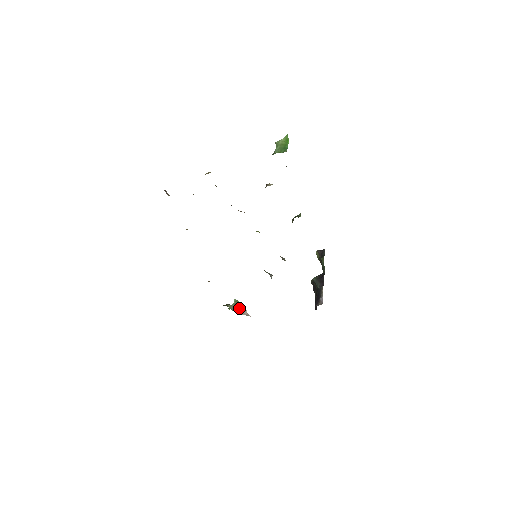
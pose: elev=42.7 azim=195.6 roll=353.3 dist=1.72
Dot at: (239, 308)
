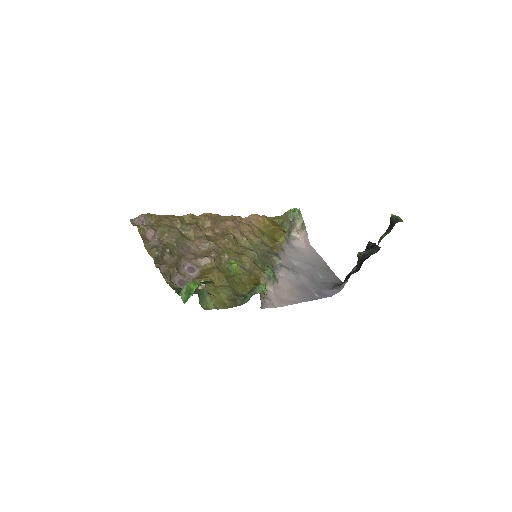
Dot at: (289, 231)
